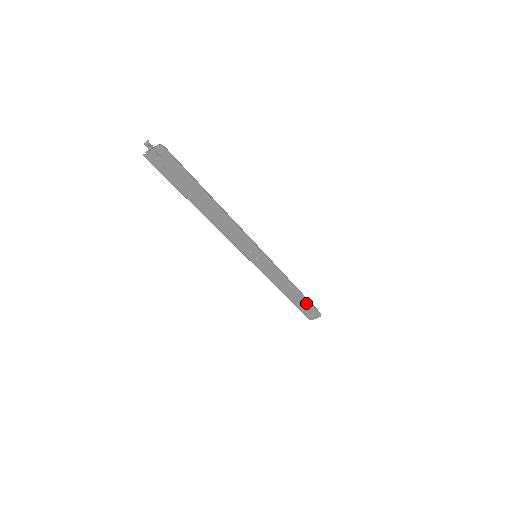
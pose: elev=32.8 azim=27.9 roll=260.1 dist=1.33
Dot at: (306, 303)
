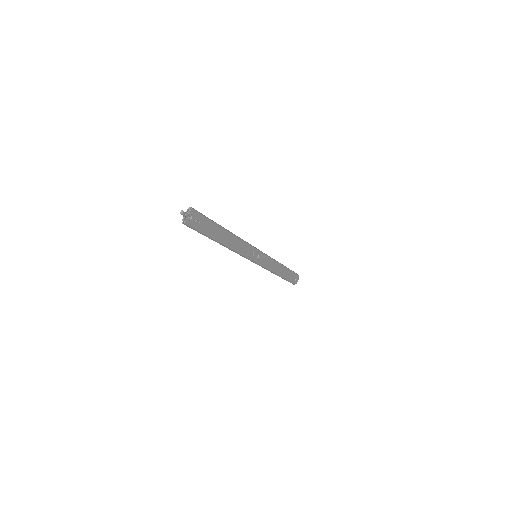
Dot at: (290, 272)
